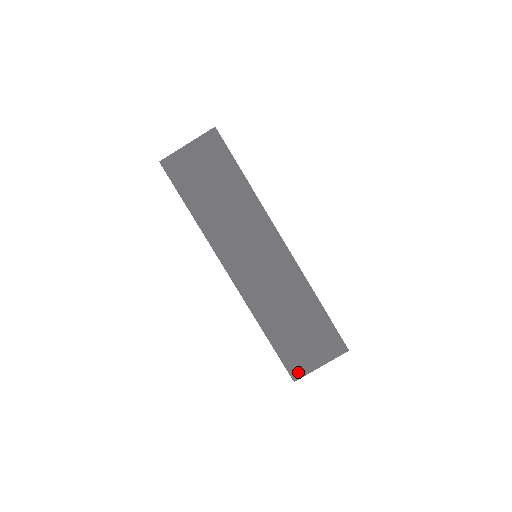
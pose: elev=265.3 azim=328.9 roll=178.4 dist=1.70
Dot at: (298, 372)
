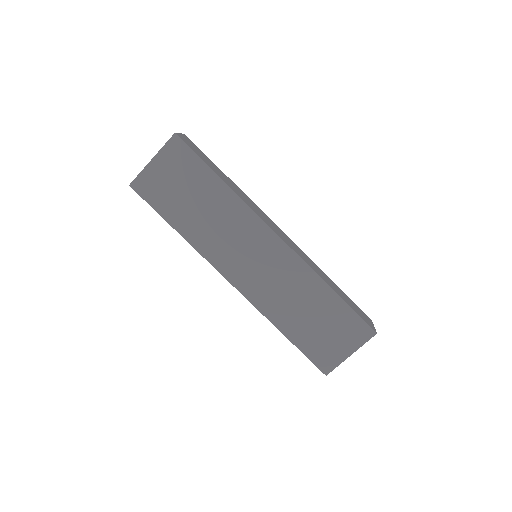
Dot at: (328, 365)
